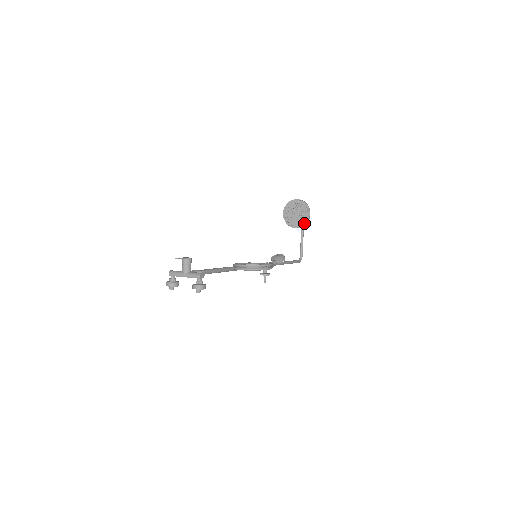
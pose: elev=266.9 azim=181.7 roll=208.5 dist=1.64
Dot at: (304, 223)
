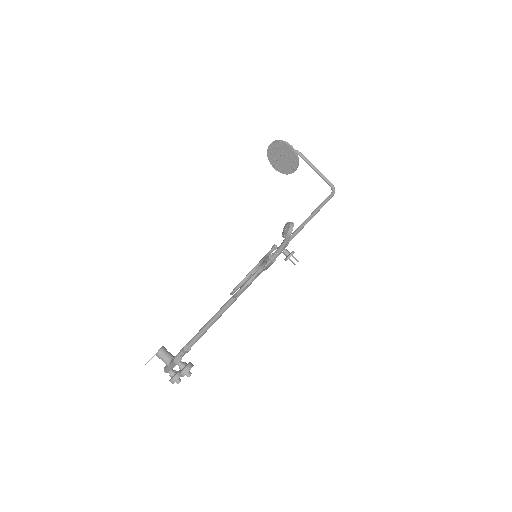
Dot at: (296, 160)
